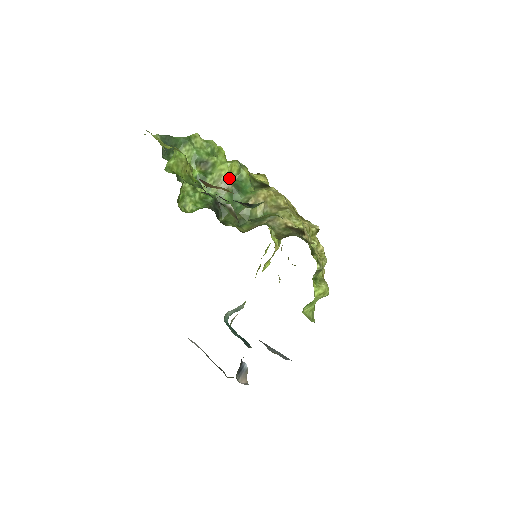
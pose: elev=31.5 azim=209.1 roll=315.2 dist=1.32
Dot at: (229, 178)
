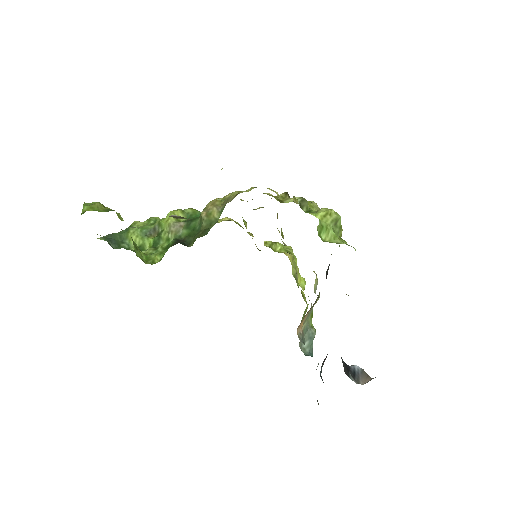
Dot at: occluded
